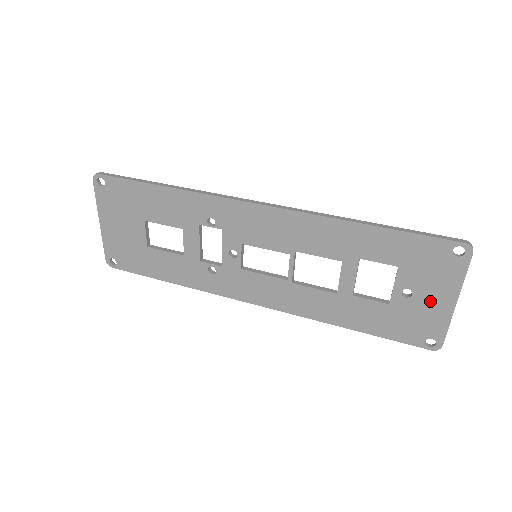
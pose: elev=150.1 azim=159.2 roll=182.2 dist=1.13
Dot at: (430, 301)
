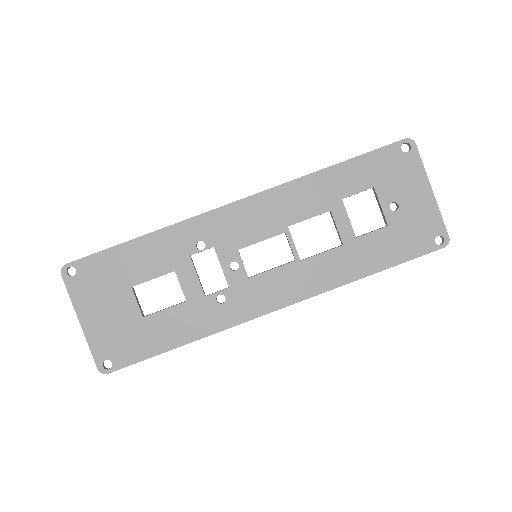
Dot at: (414, 202)
